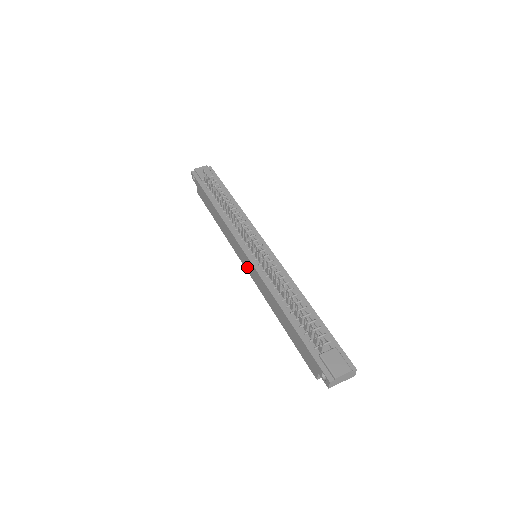
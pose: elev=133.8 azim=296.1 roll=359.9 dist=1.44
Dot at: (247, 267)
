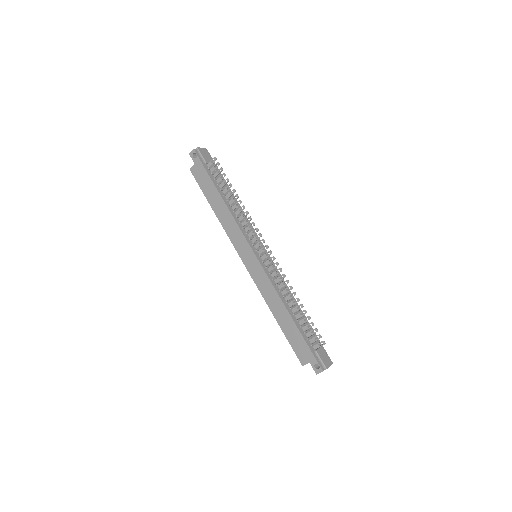
Dot at: (248, 263)
